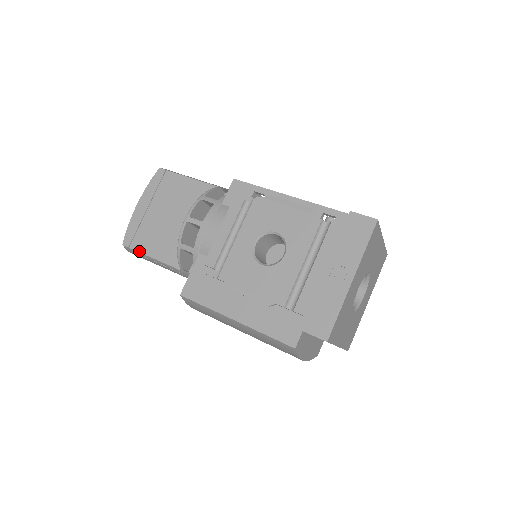
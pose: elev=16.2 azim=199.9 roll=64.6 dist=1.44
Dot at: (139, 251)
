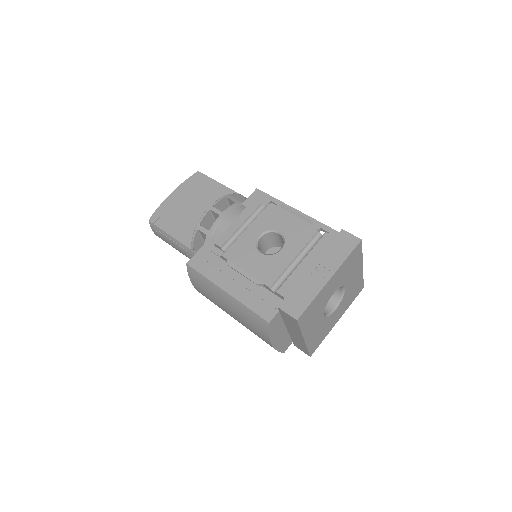
Dot at: (161, 228)
